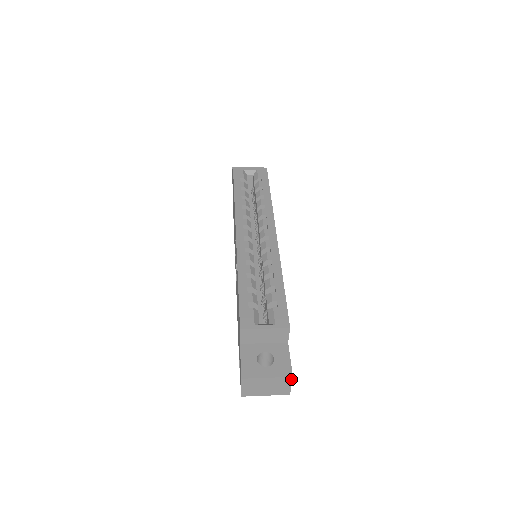
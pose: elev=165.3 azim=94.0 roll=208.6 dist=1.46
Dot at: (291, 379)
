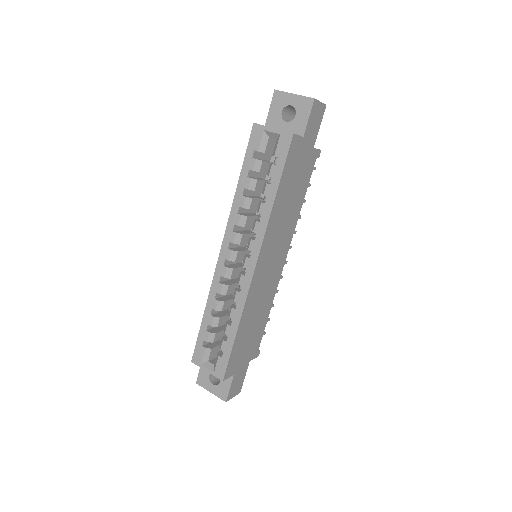
Dot at: (227, 400)
